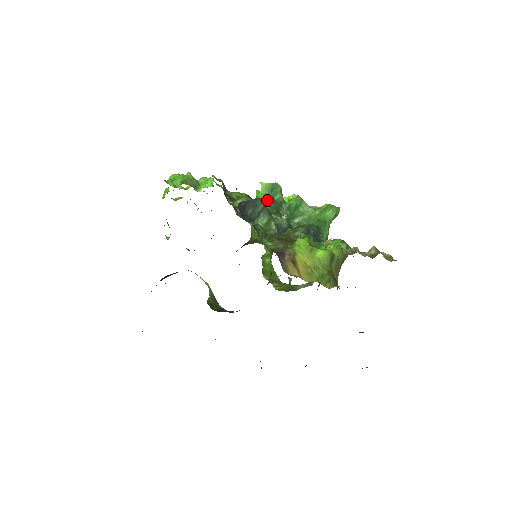
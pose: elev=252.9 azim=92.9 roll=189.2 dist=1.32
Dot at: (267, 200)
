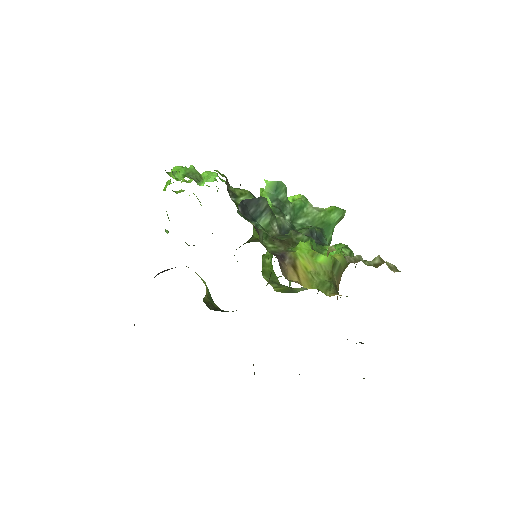
Dot at: (271, 199)
